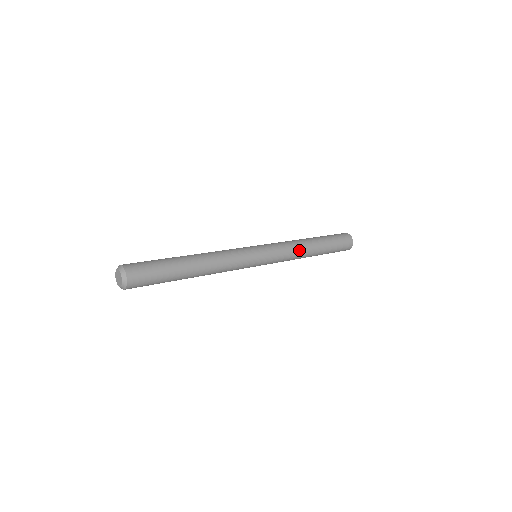
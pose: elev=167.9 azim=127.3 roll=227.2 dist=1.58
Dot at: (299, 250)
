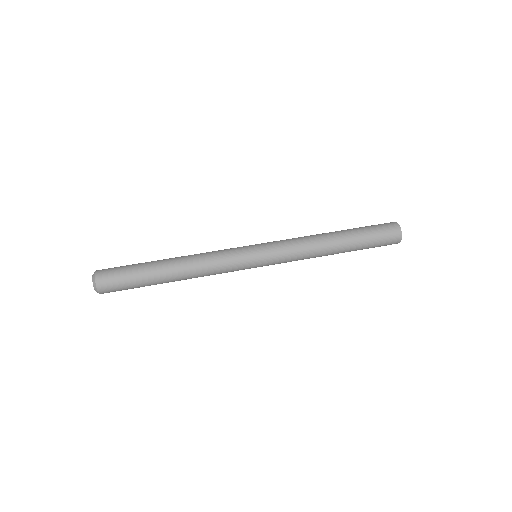
Dot at: (312, 257)
